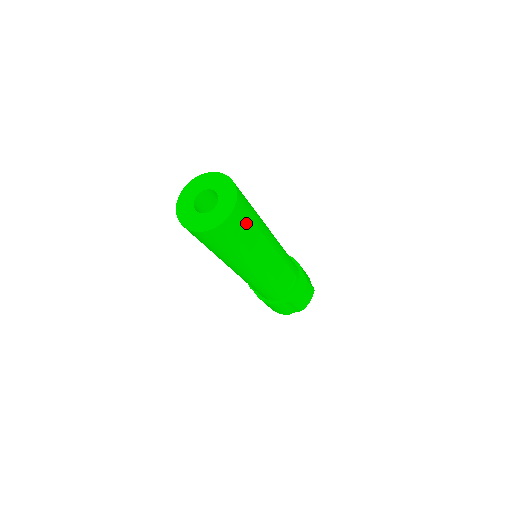
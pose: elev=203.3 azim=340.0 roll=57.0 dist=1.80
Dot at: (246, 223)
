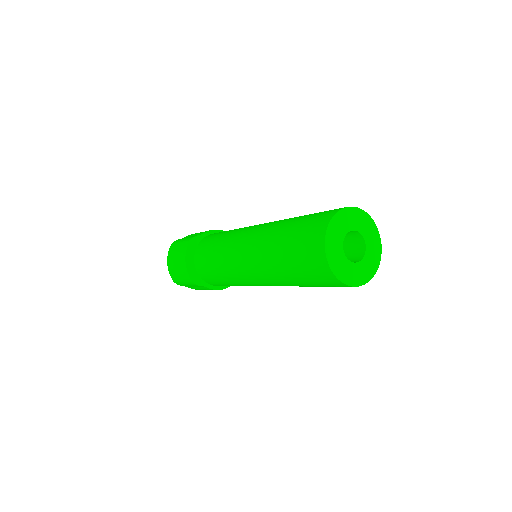
Dot at: occluded
